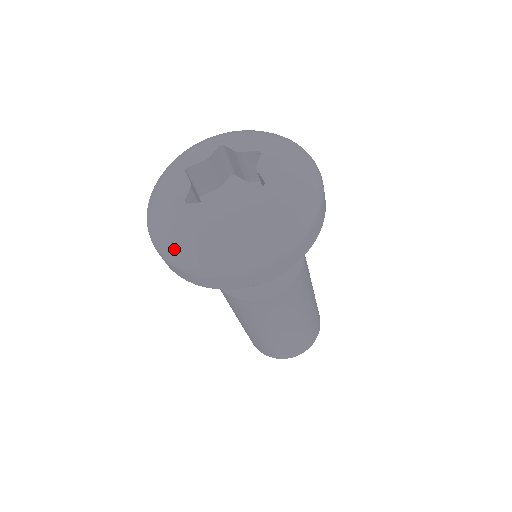
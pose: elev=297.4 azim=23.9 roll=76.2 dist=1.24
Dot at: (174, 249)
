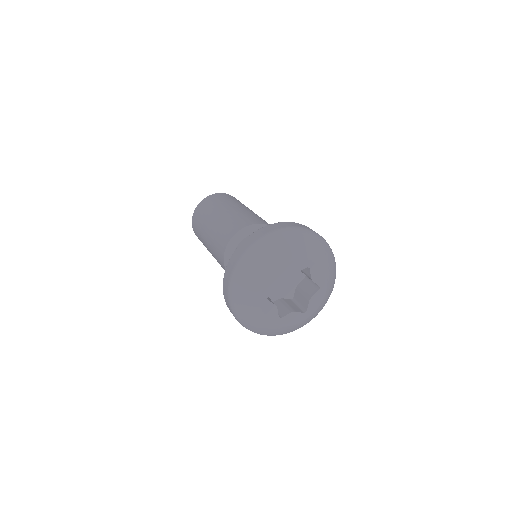
Dot at: (241, 311)
